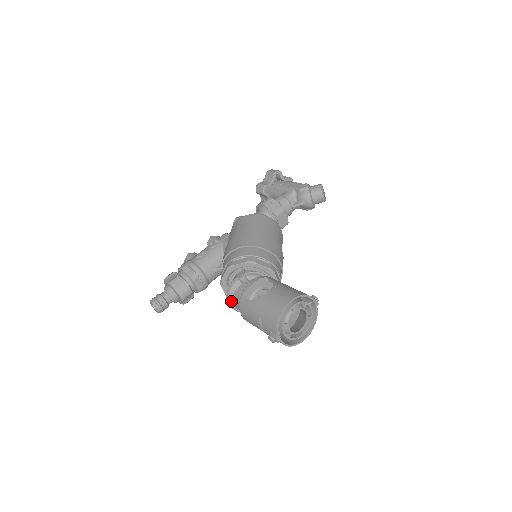
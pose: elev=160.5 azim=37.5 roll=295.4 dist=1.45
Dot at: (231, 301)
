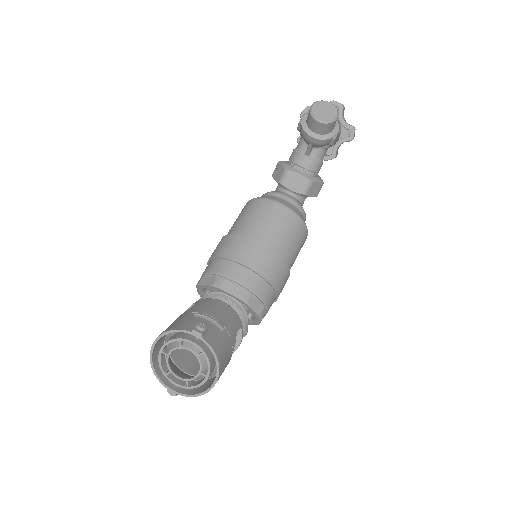
Dot at: occluded
